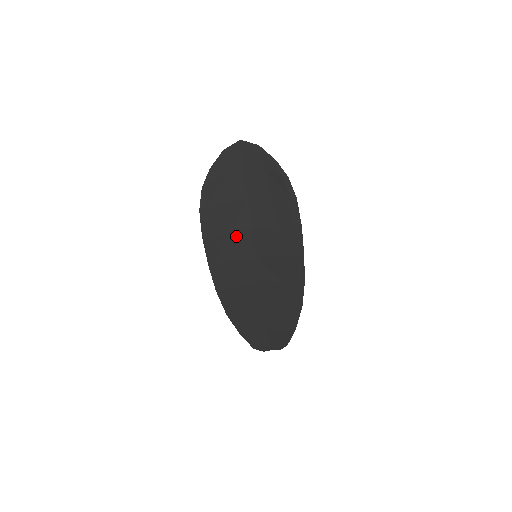
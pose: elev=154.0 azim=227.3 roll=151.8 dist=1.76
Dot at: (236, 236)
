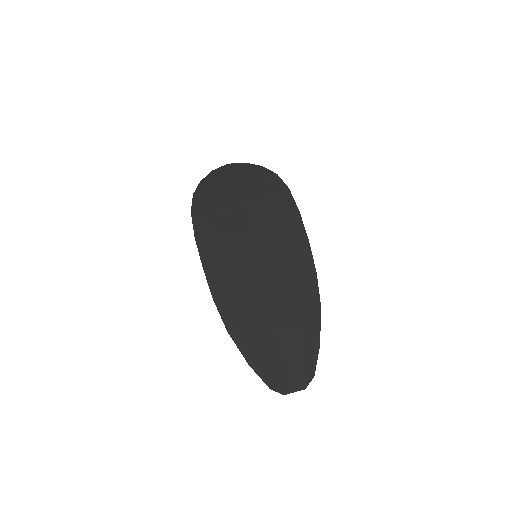
Dot at: (231, 235)
